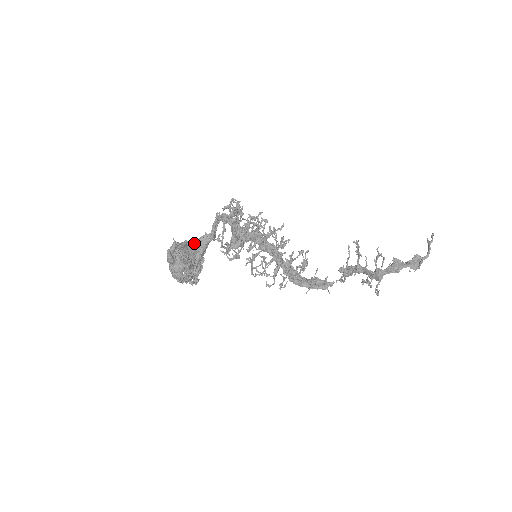
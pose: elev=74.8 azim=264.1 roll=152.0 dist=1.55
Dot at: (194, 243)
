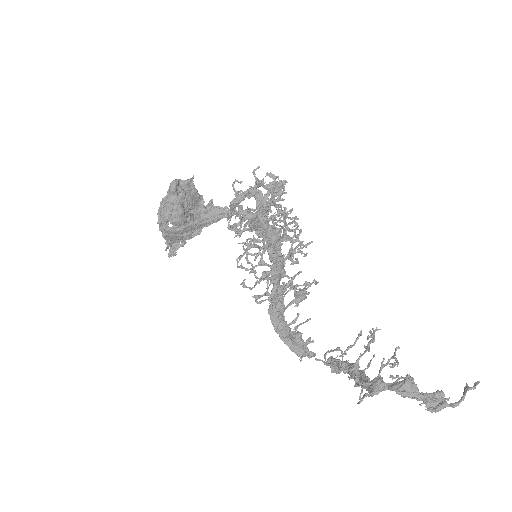
Dot at: (207, 206)
